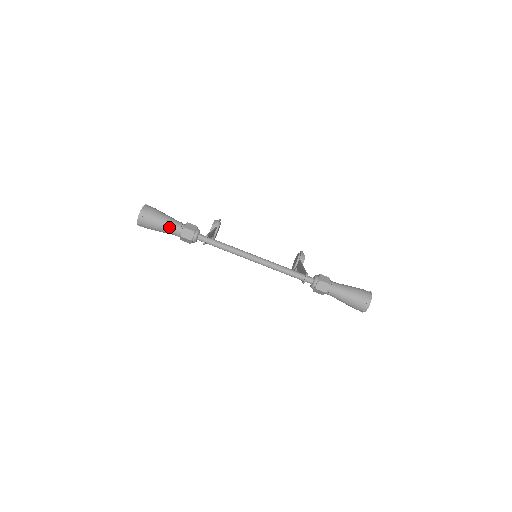
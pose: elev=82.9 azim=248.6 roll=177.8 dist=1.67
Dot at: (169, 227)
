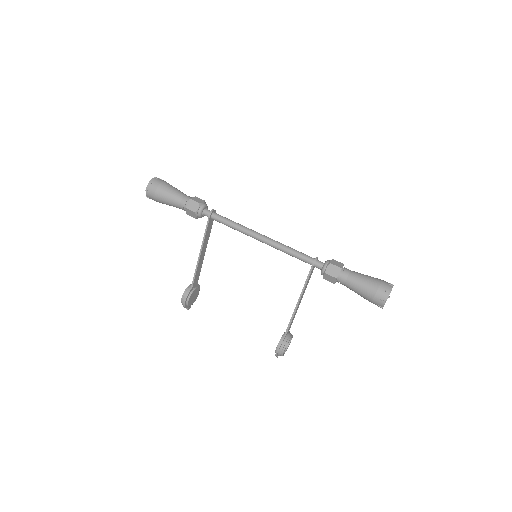
Dot at: (180, 192)
